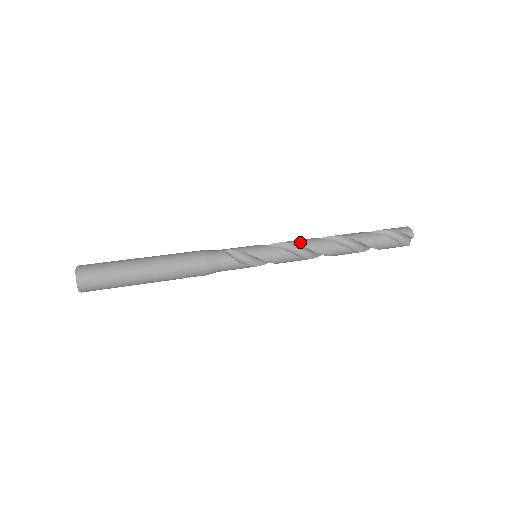
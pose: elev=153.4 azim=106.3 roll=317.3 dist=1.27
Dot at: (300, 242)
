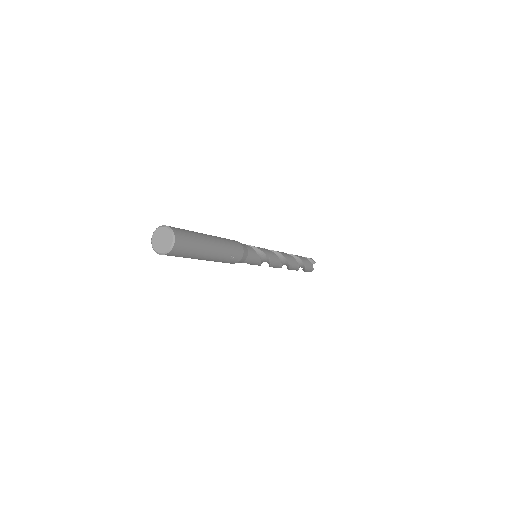
Dot at: (273, 250)
